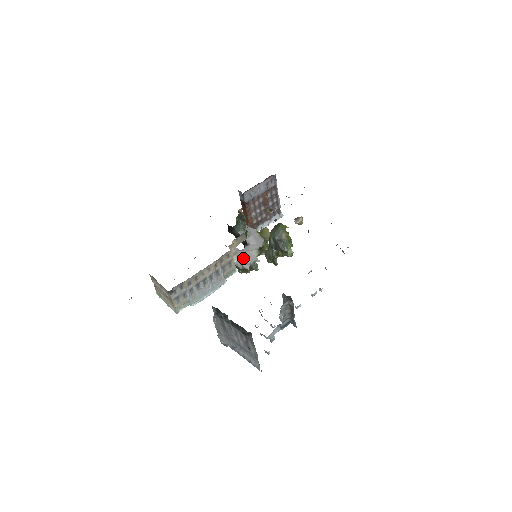
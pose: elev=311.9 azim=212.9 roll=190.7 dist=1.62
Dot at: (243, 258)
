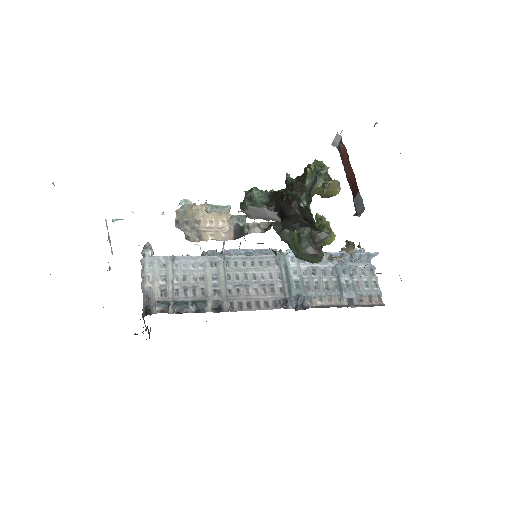
Dot at: (257, 215)
